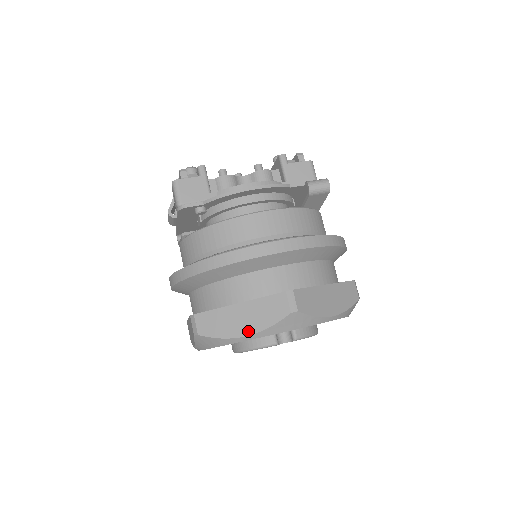
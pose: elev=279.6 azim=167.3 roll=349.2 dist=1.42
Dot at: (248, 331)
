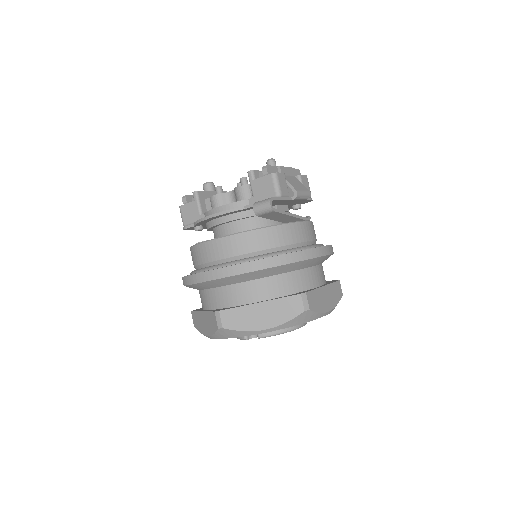
Dot at: (207, 333)
